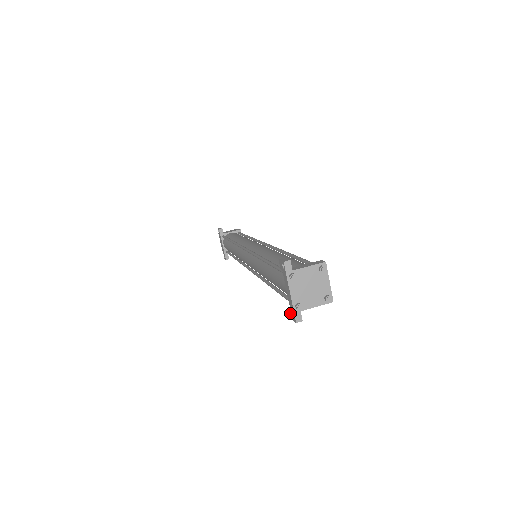
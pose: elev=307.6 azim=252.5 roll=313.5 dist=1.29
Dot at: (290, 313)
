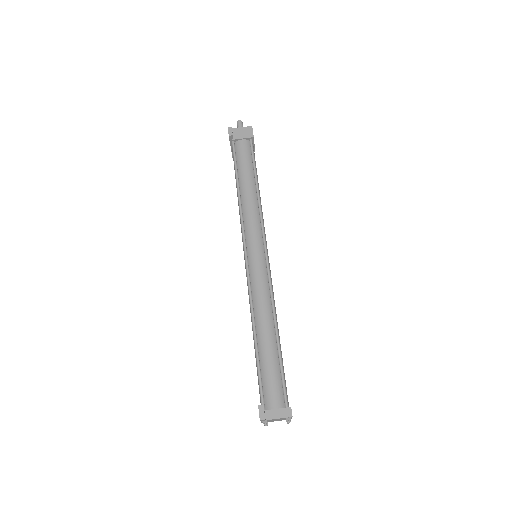
Dot at: occluded
